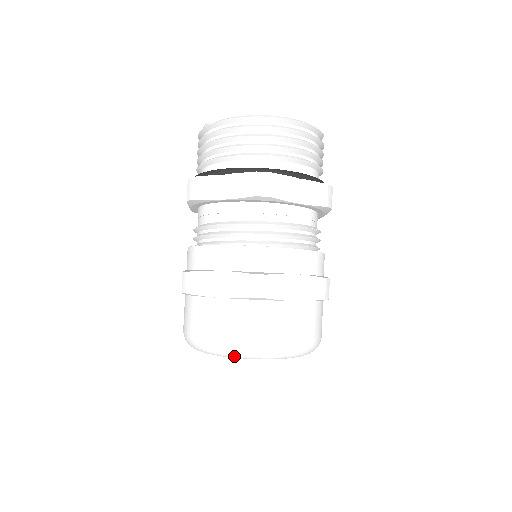
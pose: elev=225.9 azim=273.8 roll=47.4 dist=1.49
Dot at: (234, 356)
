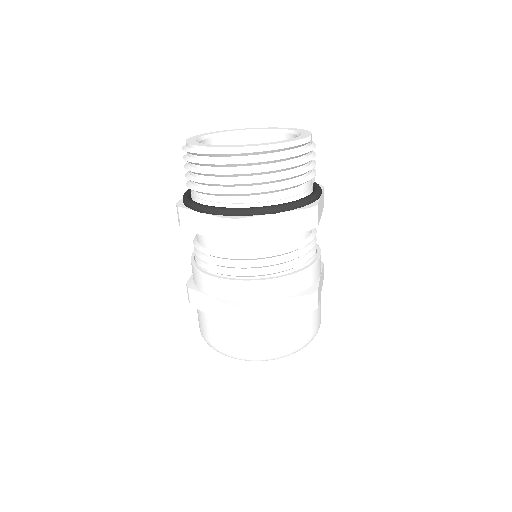
Dot at: occluded
